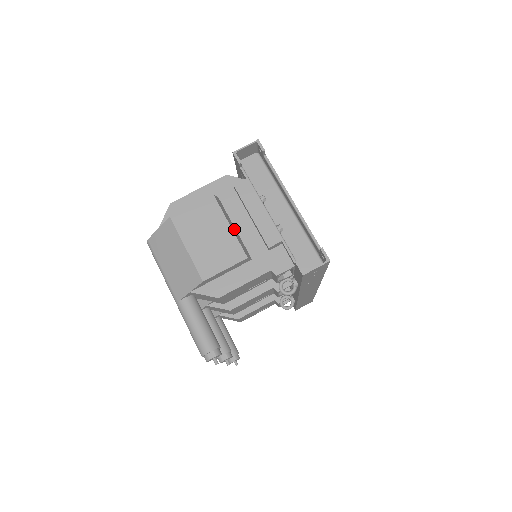
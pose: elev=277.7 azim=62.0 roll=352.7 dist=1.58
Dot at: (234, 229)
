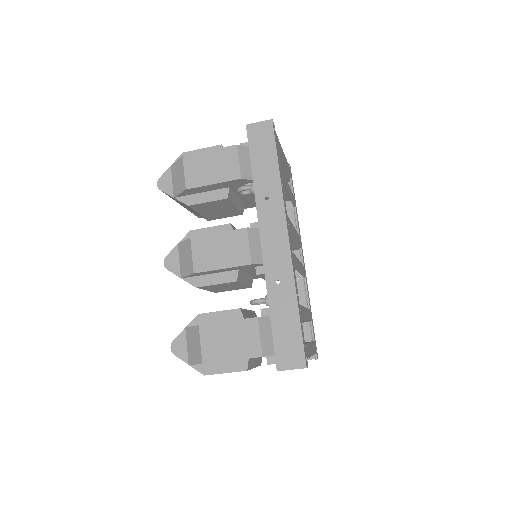
Dot at: (256, 361)
